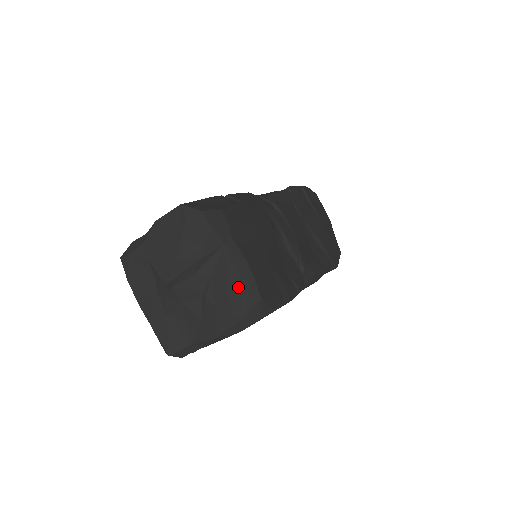
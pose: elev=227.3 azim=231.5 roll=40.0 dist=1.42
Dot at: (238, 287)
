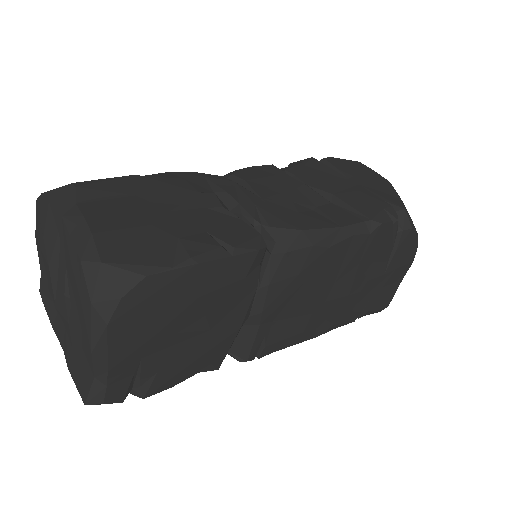
Dot at: (75, 260)
